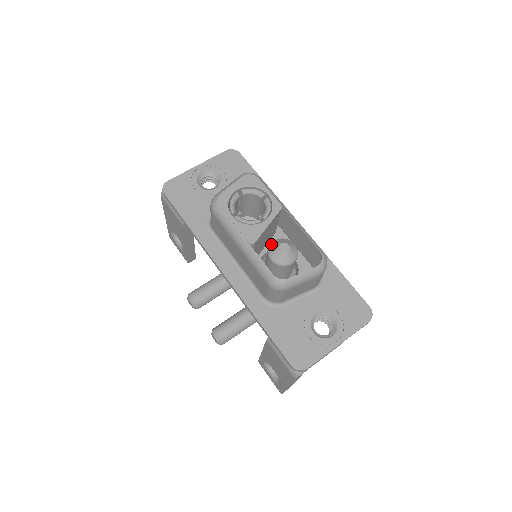
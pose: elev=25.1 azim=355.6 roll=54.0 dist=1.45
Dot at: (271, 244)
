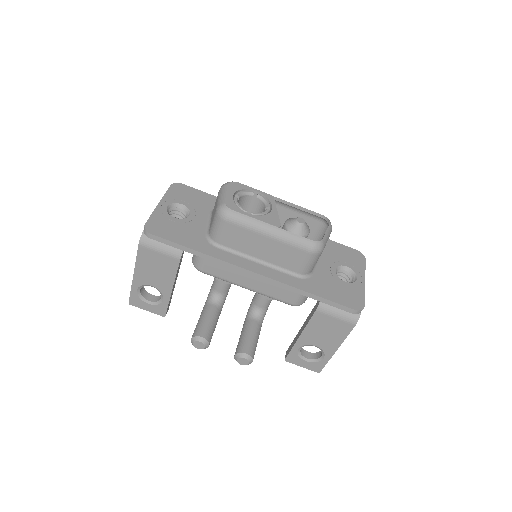
Dot at: (287, 225)
